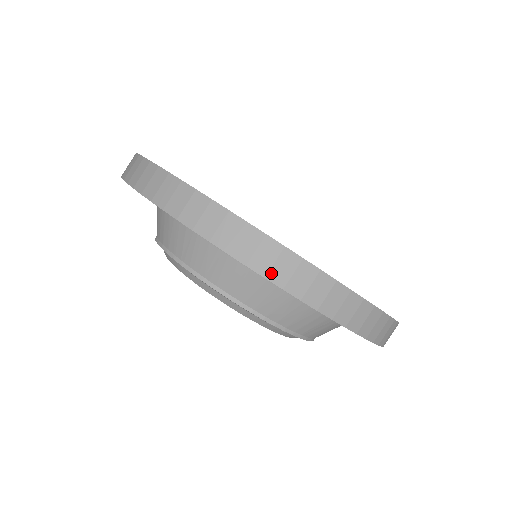
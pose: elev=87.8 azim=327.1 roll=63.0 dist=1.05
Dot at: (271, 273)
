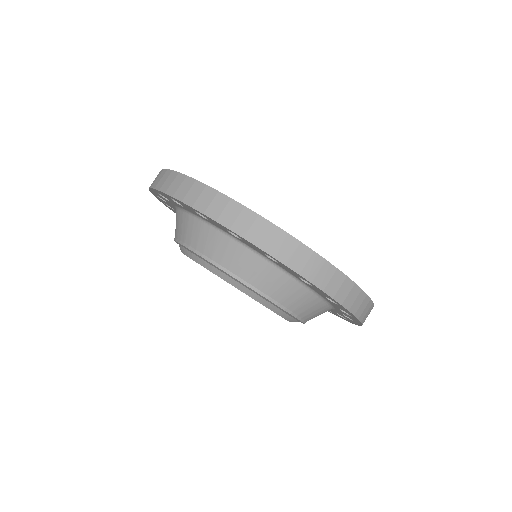
Dot at: (162, 187)
